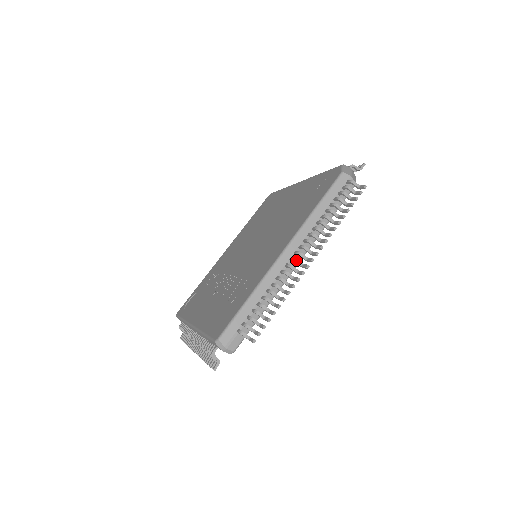
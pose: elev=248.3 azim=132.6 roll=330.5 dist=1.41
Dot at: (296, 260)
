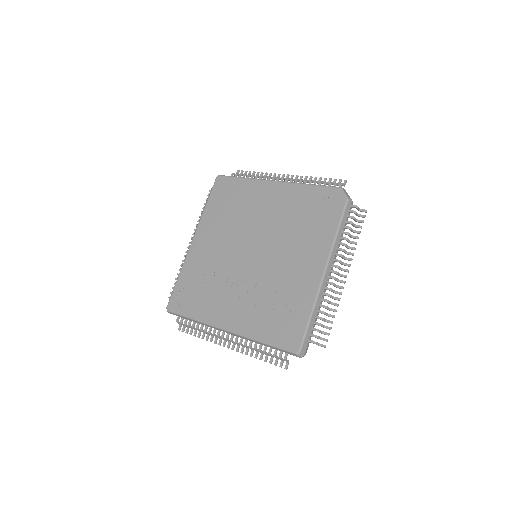
Dot at: (336, 278)
